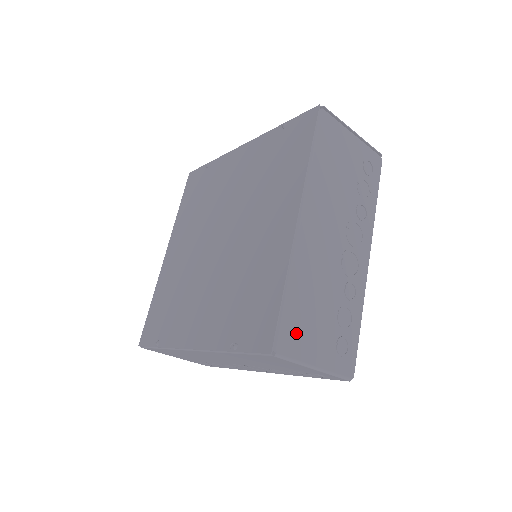
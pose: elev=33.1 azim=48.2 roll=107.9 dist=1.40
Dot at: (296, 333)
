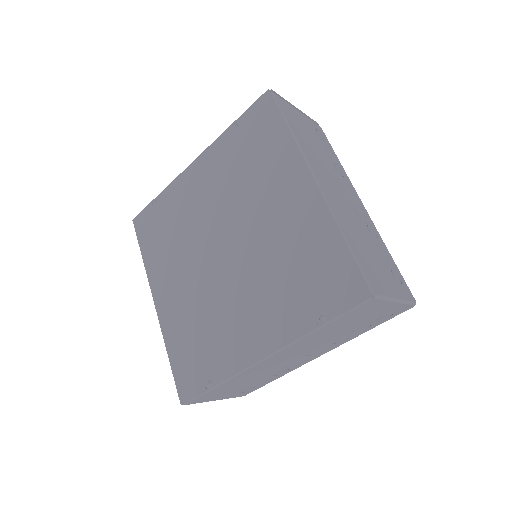
Dot at: (372, 274)
